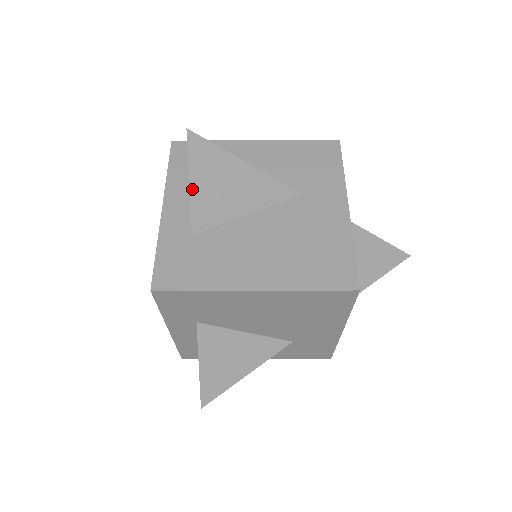
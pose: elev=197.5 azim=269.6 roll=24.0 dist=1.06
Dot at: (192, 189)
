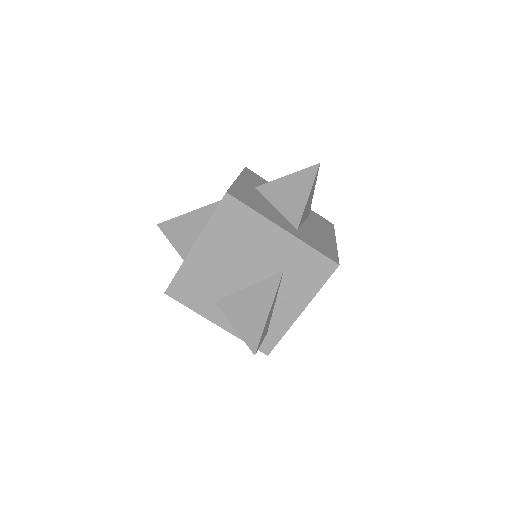
Dot at: (173, 243)
